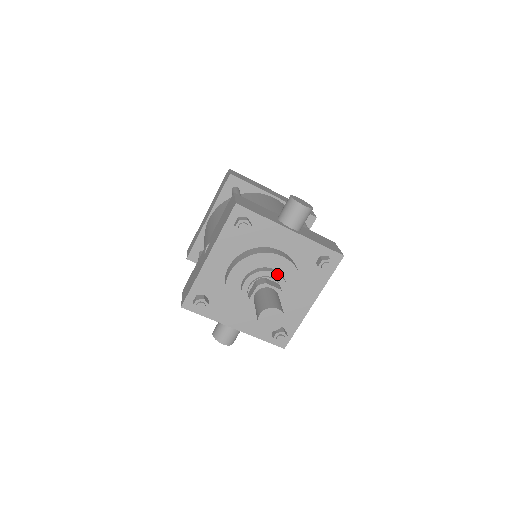
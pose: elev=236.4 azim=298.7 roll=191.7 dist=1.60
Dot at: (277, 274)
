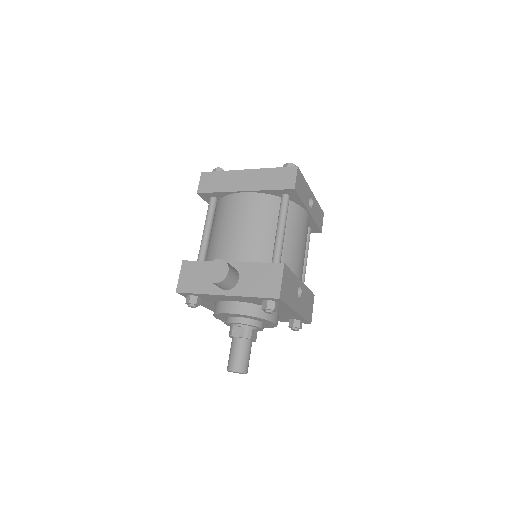
Dot at: (238, 323)
